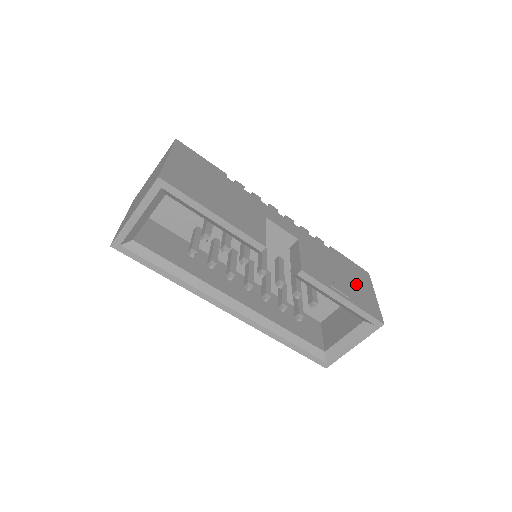
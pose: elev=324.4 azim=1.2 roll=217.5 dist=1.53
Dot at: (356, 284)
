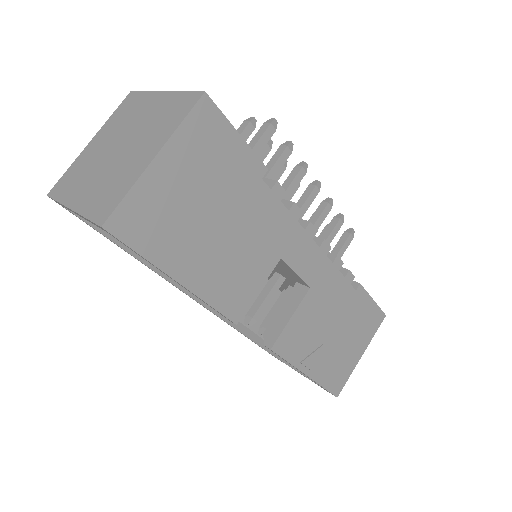
Dot at: (347, 344)
